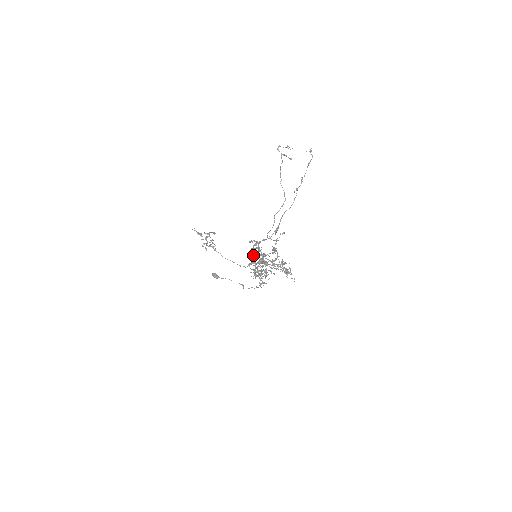
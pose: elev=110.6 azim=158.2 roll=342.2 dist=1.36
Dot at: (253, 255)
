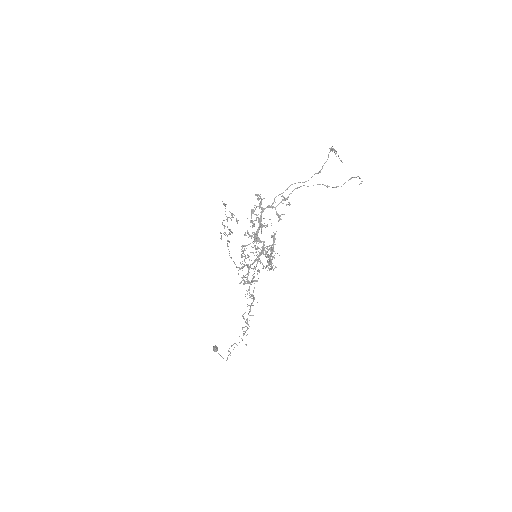
Dot at: (251, 217)
